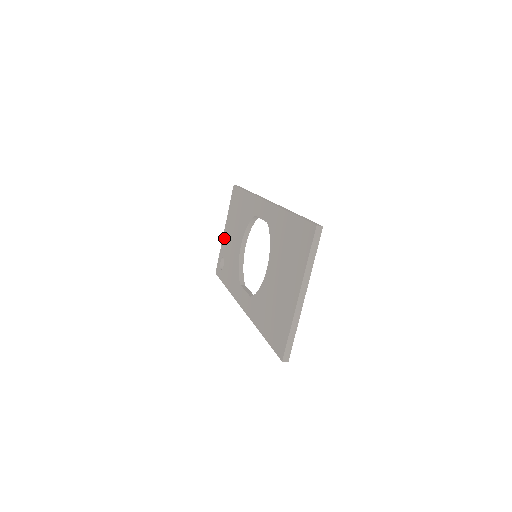
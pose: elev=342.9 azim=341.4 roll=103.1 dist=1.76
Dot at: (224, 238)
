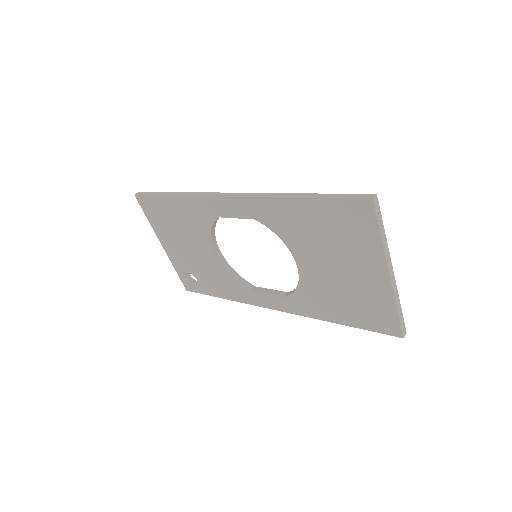
Dot at: (171, 254)
